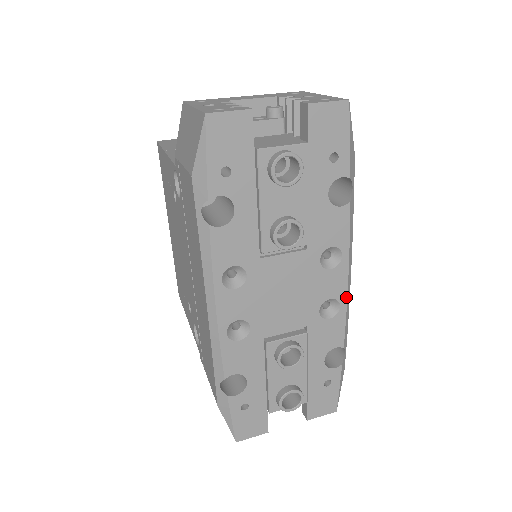
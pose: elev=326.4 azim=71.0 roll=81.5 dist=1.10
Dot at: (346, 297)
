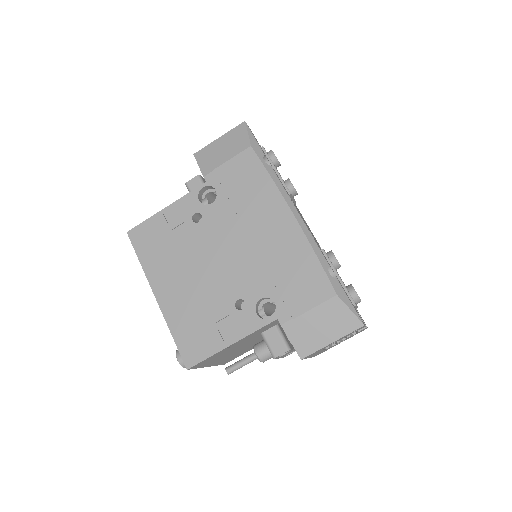
Dot at: occluded
